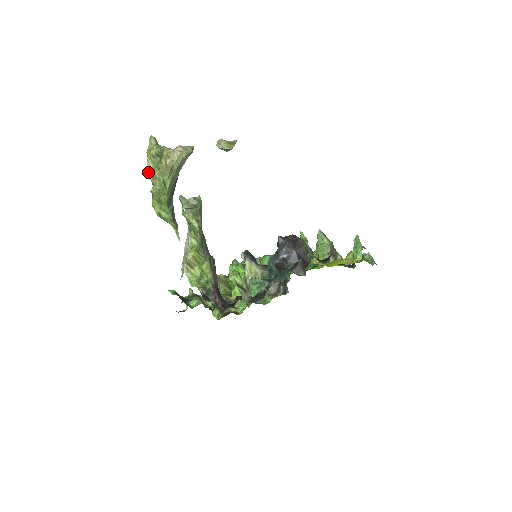
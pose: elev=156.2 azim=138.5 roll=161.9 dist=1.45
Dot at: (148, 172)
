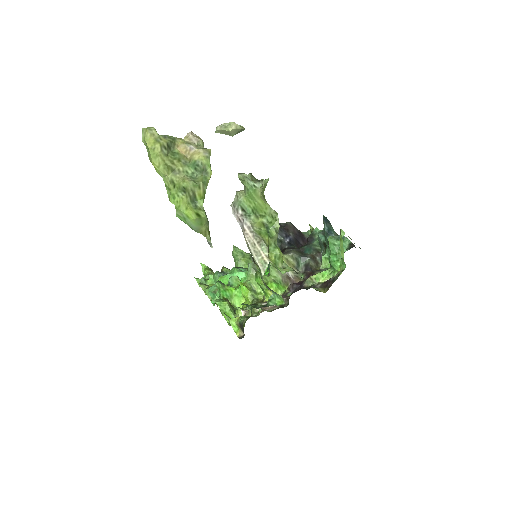
Dot at: (163, 168)
